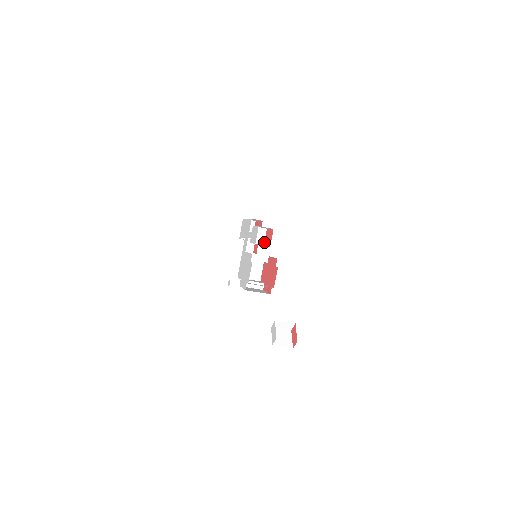
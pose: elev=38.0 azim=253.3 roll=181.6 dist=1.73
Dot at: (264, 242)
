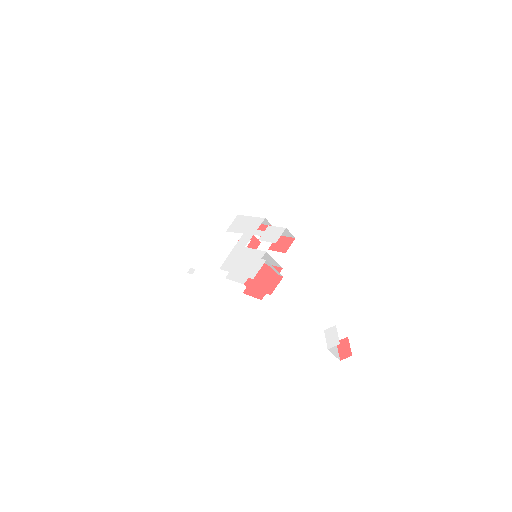
Dot at: (270, 246)
